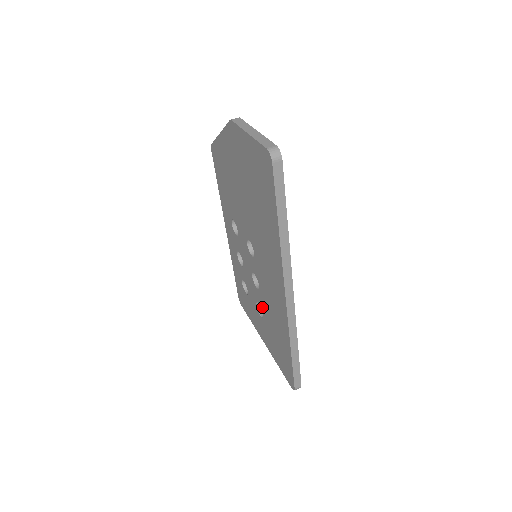
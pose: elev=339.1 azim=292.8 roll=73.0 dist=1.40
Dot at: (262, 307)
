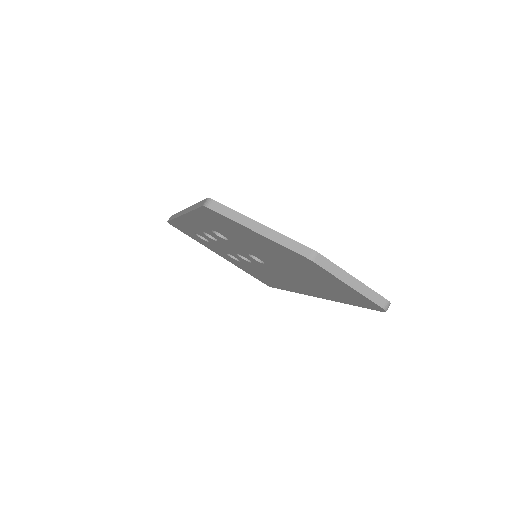
Dot at: occluded
